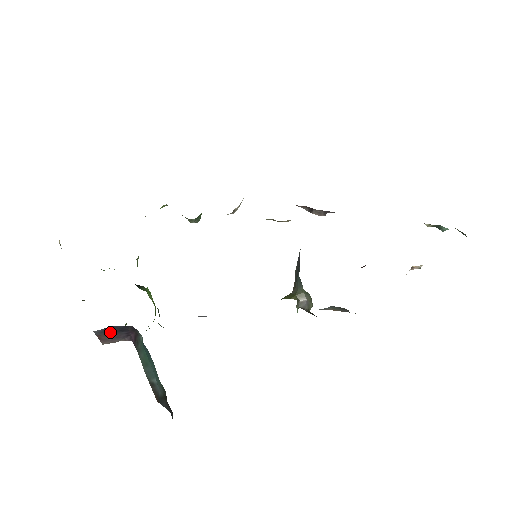
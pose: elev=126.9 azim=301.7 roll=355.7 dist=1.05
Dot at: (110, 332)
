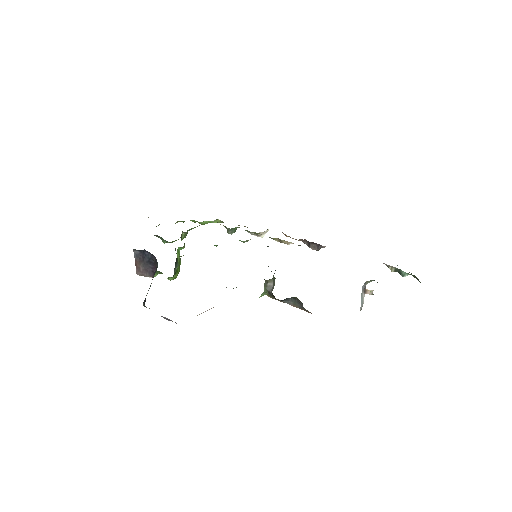
Dot at: (143, 260)
